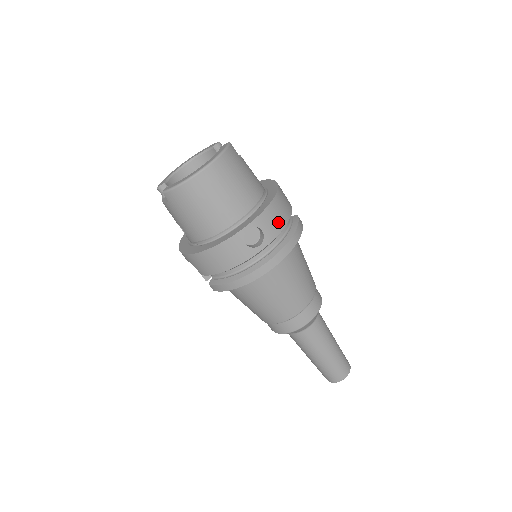
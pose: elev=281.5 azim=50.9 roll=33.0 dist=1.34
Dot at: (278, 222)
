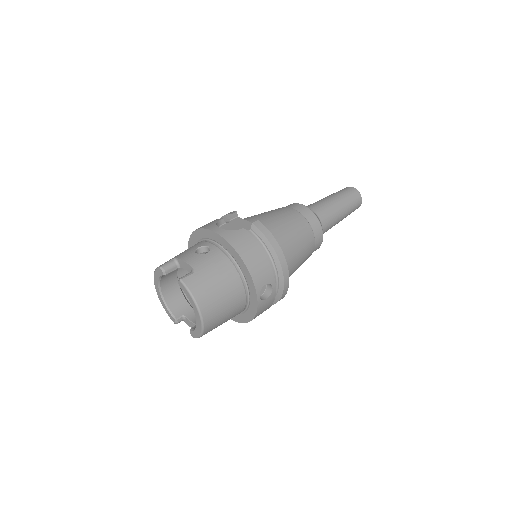
Dot at: (263, 266)
